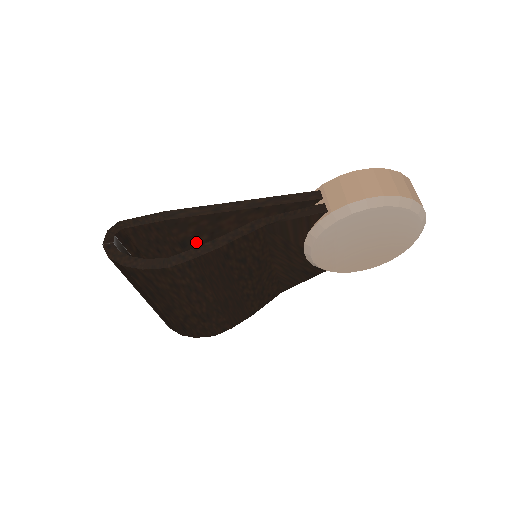
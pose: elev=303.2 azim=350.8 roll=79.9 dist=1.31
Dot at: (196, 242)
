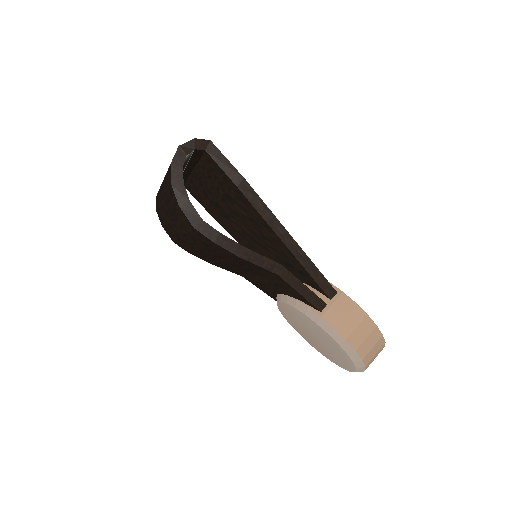
Dot at: (237, 206)
